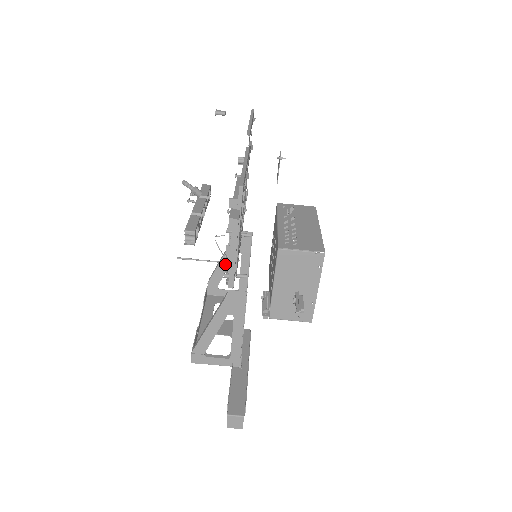
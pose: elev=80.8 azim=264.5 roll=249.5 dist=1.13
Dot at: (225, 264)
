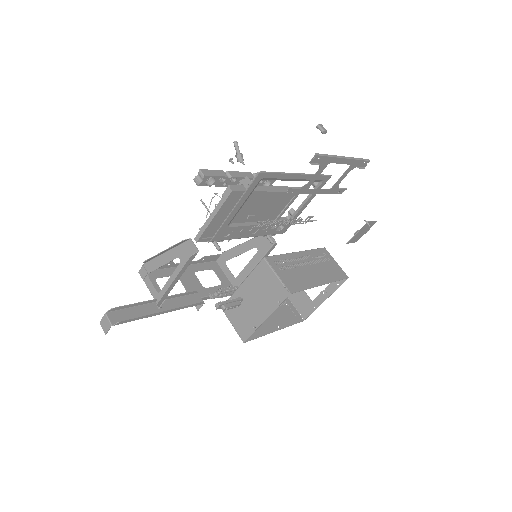
Dot at: (242, 249)
